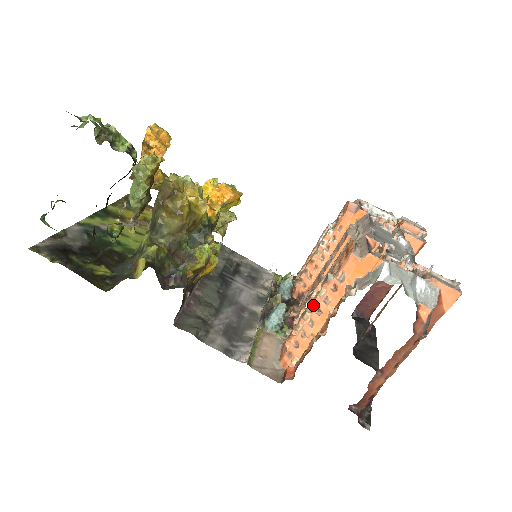
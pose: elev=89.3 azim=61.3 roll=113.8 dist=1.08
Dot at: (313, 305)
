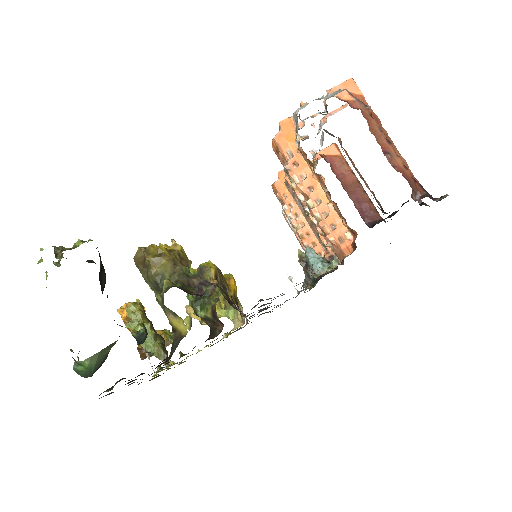
Dot at: (307, 199)
